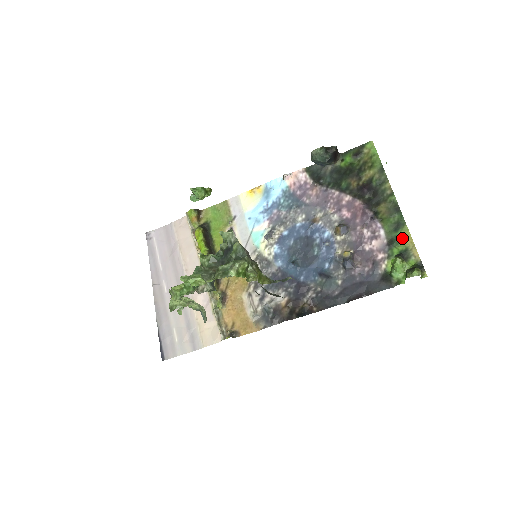
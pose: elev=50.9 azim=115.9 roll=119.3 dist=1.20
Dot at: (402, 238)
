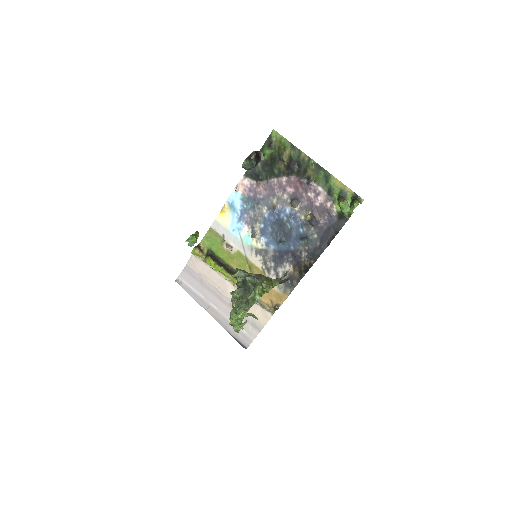
Dot at: (334, 185)
